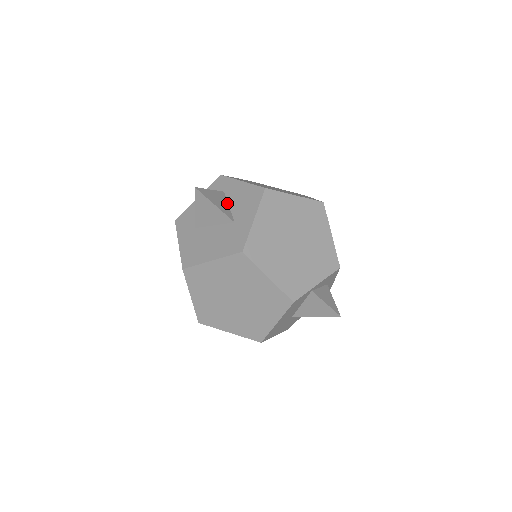
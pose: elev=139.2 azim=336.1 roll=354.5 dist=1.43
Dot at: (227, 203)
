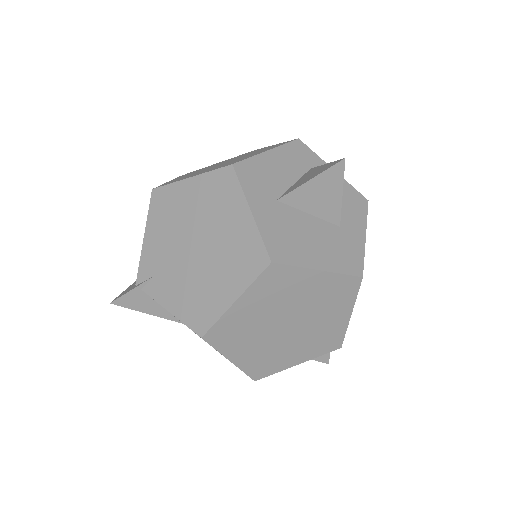
Dot at: occluded
